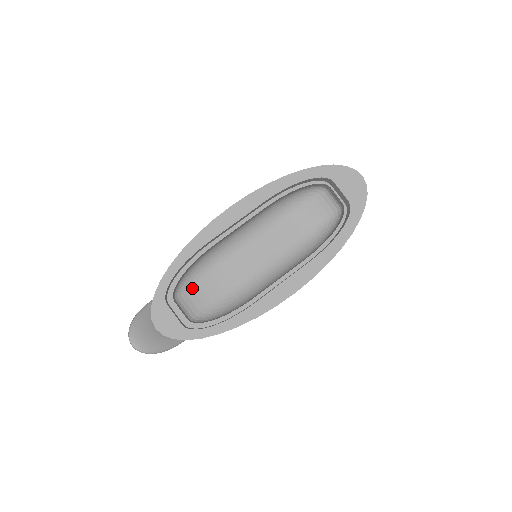
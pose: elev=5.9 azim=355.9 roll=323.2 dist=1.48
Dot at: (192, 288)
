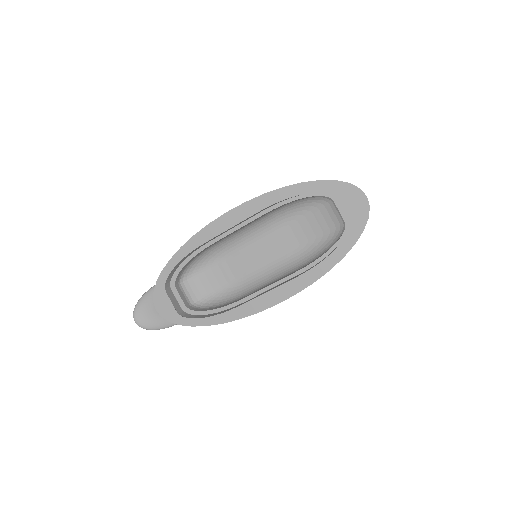
Dot at: (198, 274)
